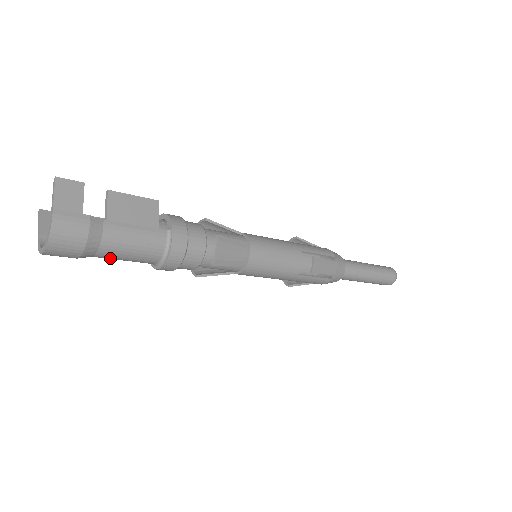
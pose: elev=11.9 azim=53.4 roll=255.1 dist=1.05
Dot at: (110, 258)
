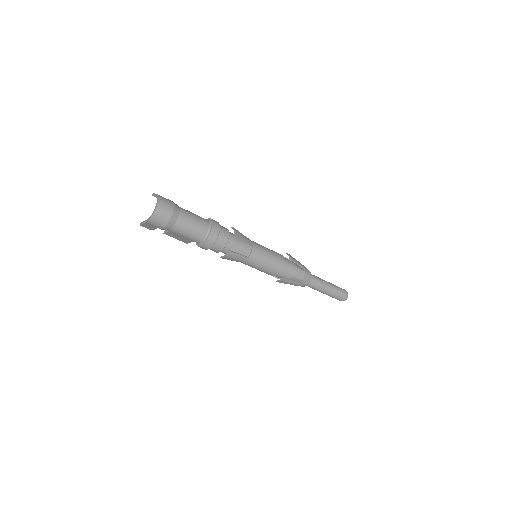
Dot at: (184, 225)
